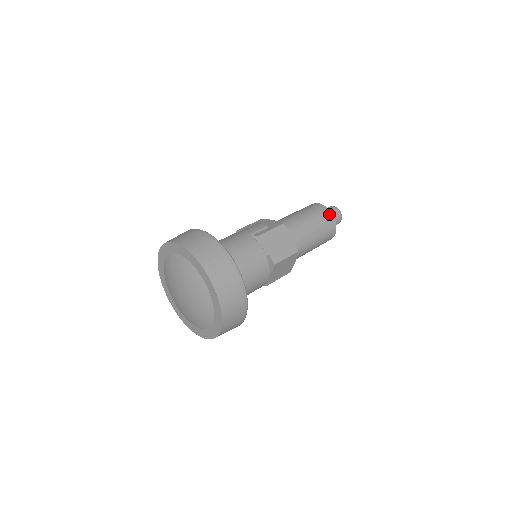
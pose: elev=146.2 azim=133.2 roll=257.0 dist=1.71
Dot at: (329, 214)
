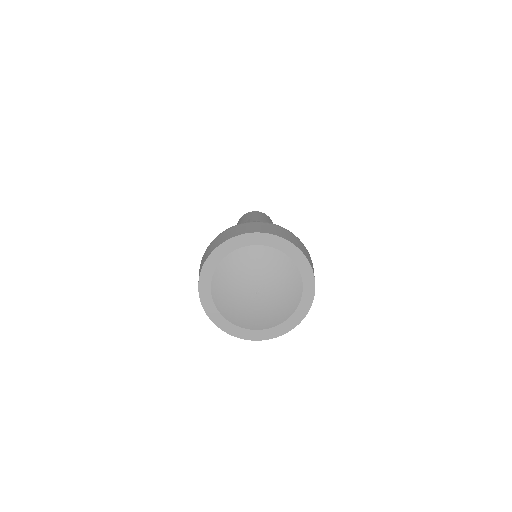
Dot at: occluded
